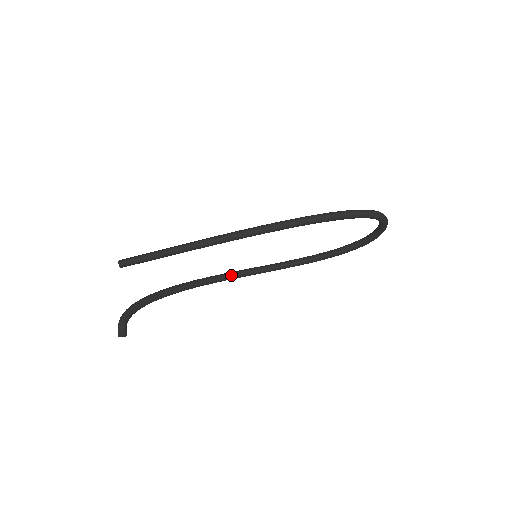
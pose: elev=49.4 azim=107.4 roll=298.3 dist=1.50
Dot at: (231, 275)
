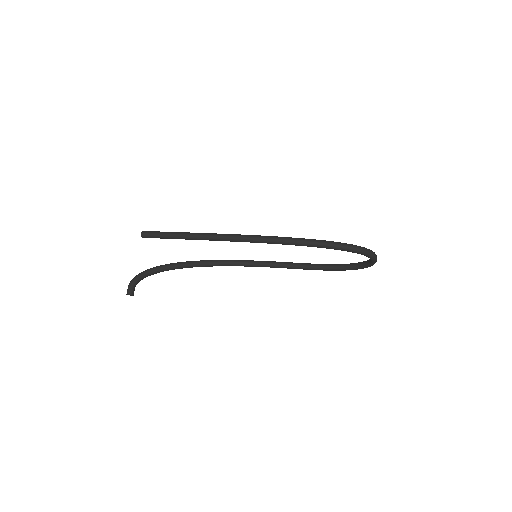
Dot at: (236, 263)
